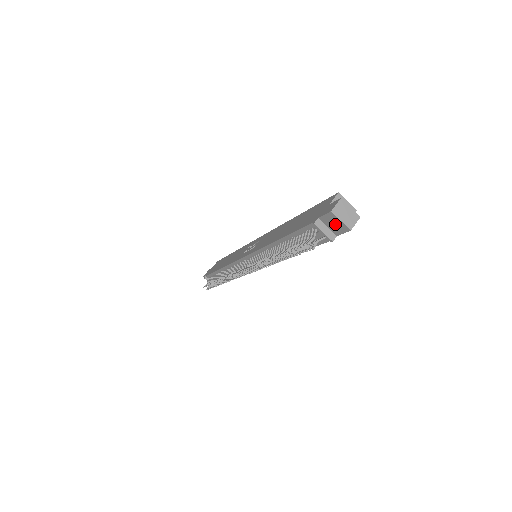
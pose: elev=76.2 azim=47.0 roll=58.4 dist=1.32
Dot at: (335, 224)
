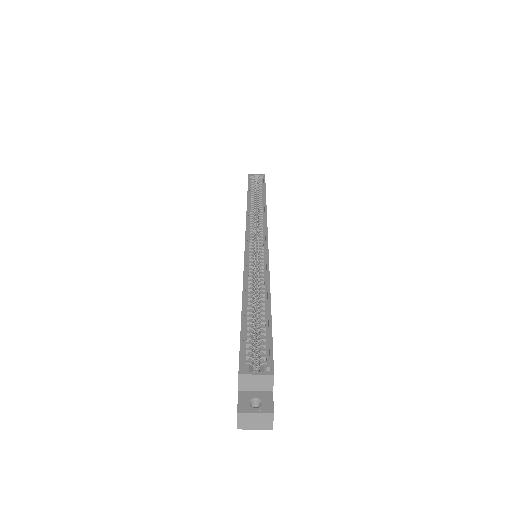
Dot at: occluded
